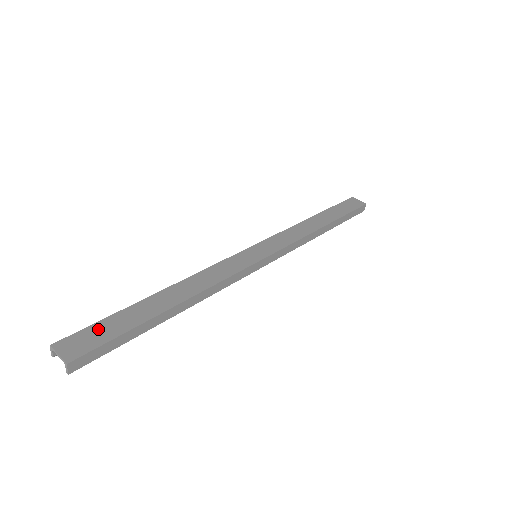
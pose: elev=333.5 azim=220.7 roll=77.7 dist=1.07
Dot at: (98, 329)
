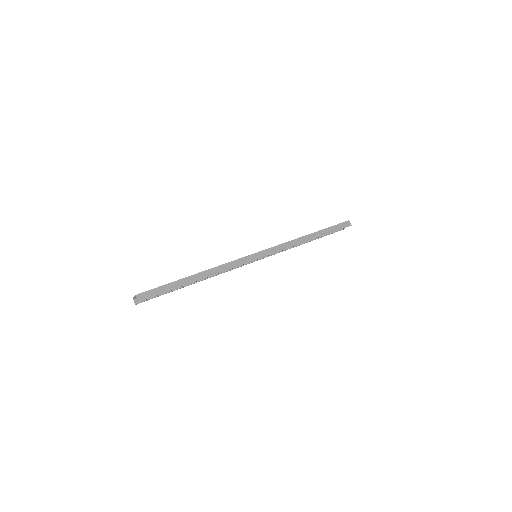
Dot at: occluded
